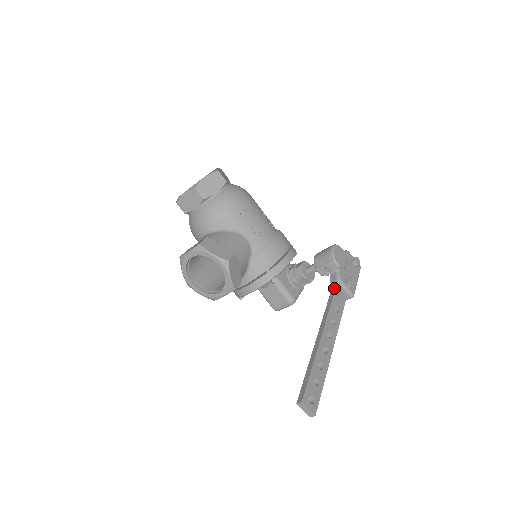
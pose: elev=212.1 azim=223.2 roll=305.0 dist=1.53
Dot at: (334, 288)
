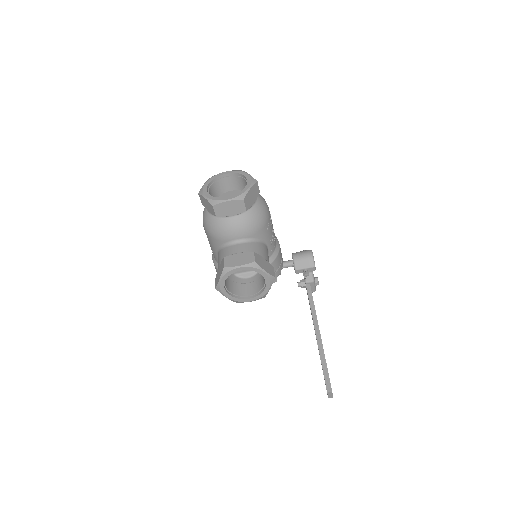
Dot at: (309, 287)
